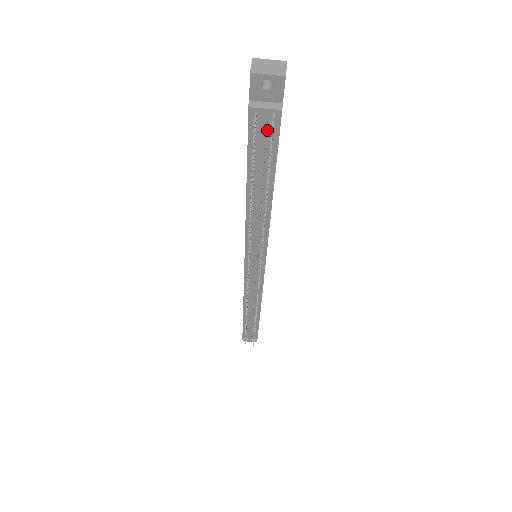
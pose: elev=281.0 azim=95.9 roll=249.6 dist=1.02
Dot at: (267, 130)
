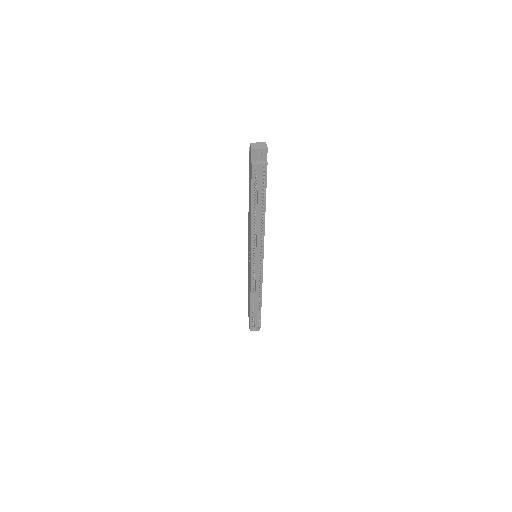
Dot at: (261, 175)
